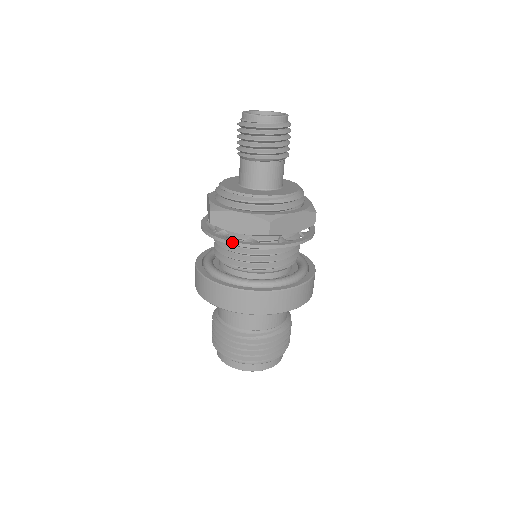
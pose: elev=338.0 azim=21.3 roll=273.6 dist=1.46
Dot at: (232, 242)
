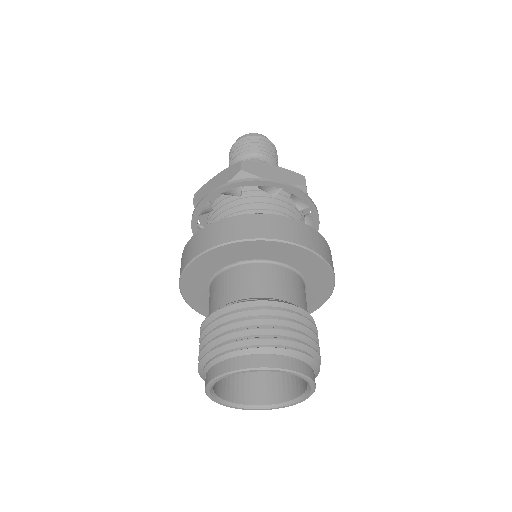
Dot at: (207, 194)
